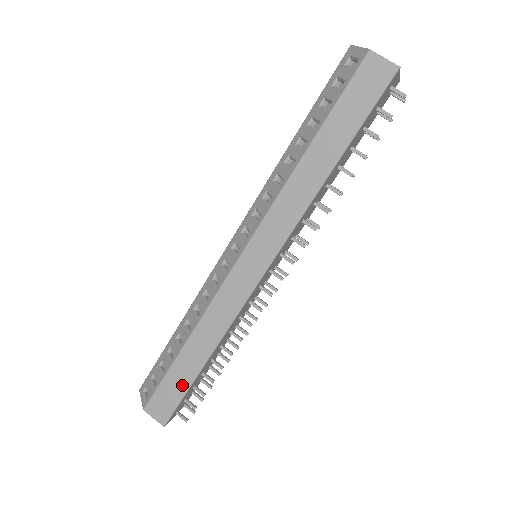
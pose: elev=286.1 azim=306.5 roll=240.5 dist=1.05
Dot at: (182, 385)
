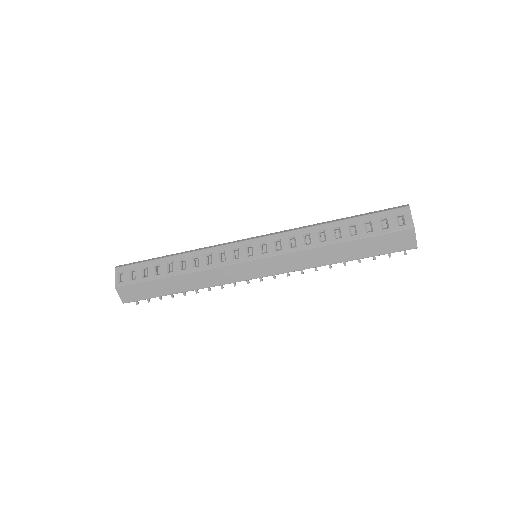
Dot at: (154, 293)
